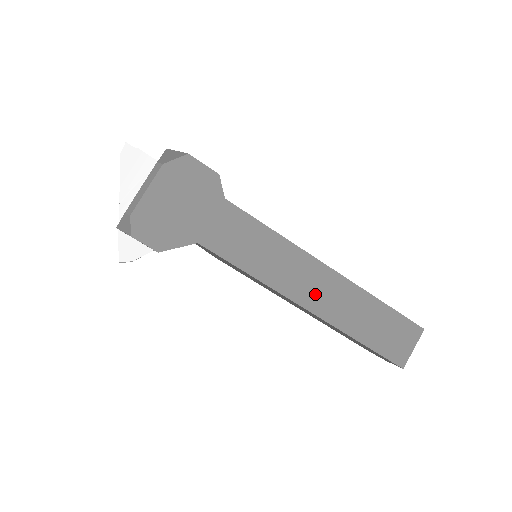
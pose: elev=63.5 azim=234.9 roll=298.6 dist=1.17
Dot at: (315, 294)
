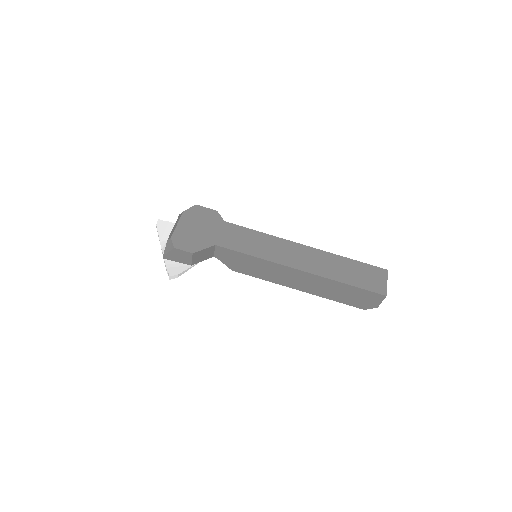
Dot at: (301, 261)
